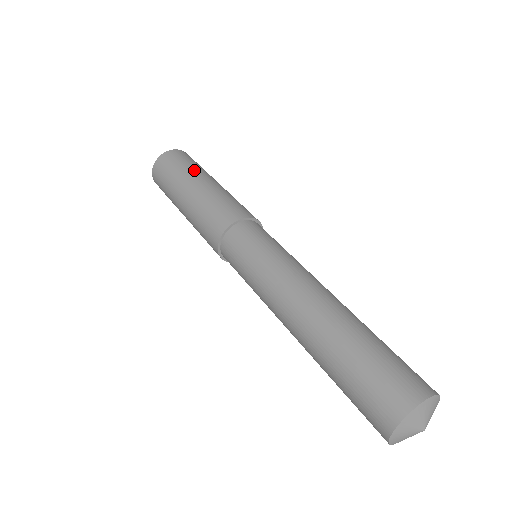
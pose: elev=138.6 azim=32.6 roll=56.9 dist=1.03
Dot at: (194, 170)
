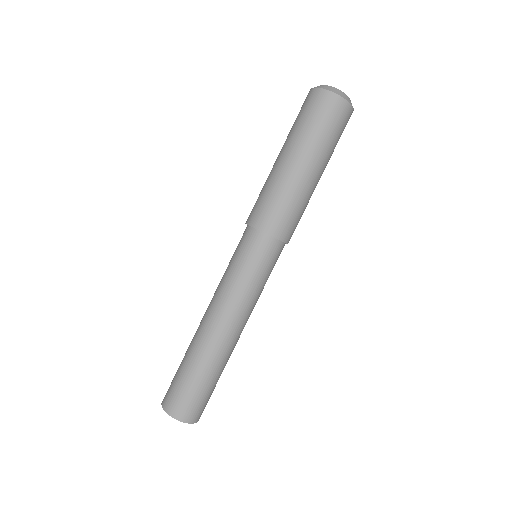
Dot at: (312, 144)
